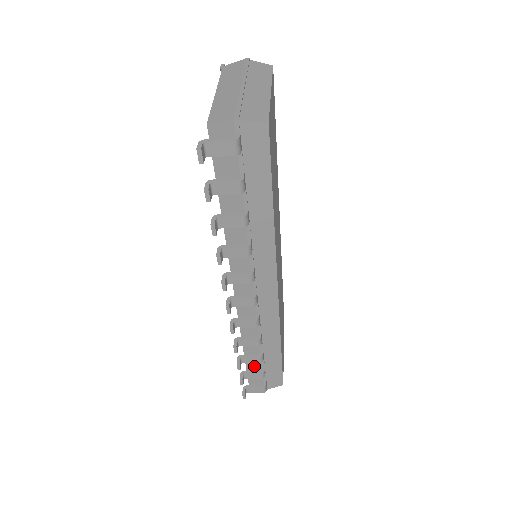
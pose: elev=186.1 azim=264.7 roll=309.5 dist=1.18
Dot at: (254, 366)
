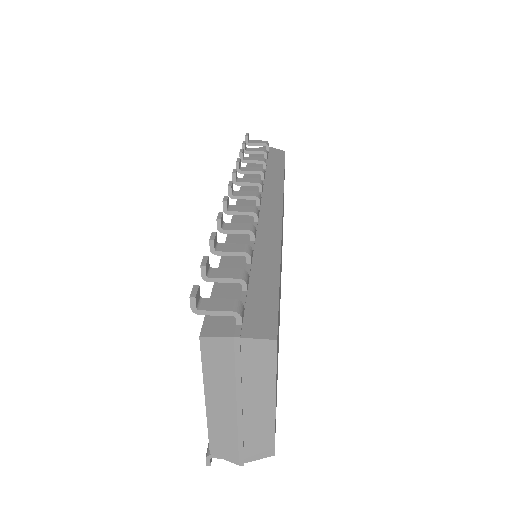
Dot at: occluded
